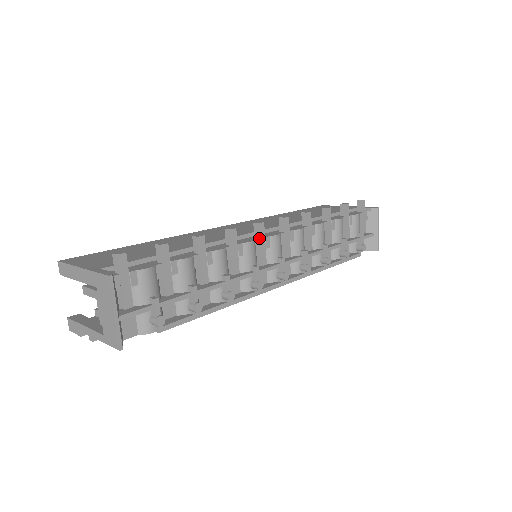
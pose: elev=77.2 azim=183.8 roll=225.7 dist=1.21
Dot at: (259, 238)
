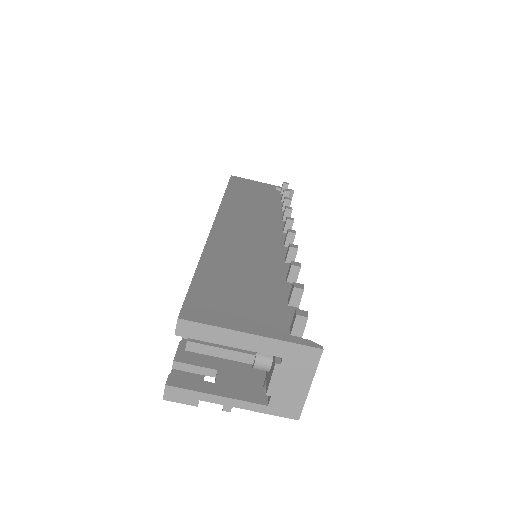
Dot at: occluded
